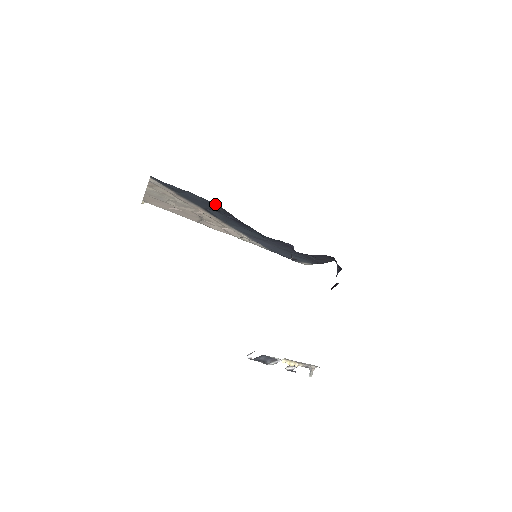
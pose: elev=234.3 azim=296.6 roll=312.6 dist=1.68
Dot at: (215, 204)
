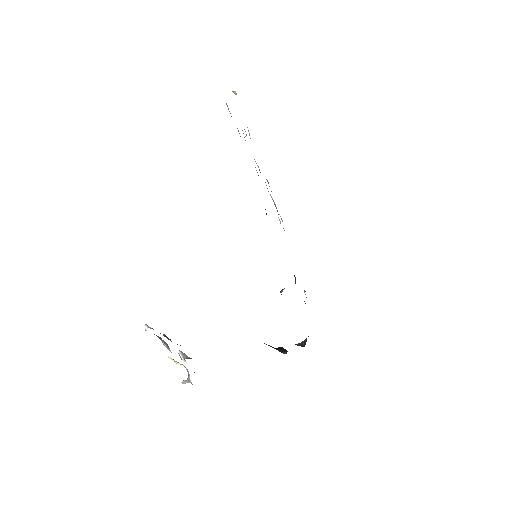
Dot at: occluded
